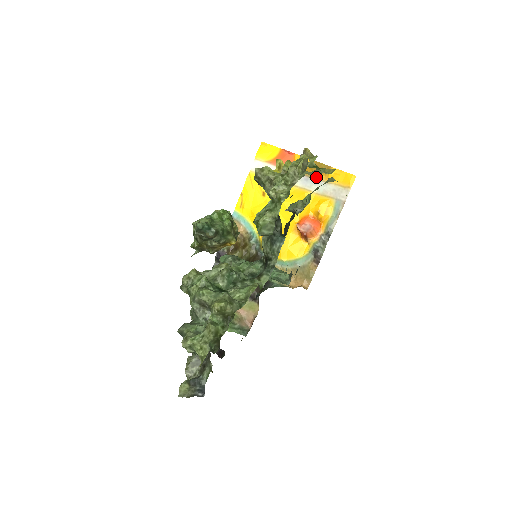
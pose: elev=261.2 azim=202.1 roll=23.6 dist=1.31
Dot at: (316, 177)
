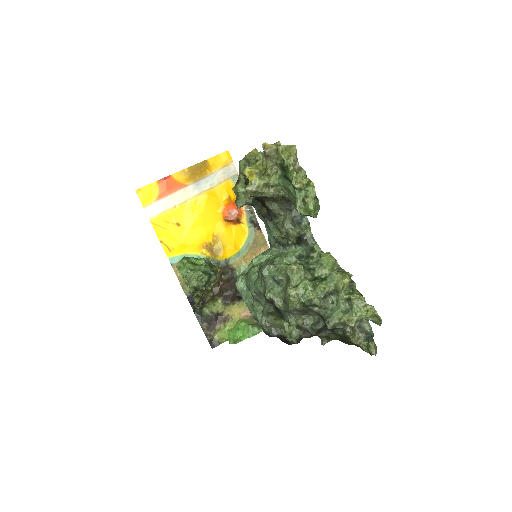
Dot at: (203, 176)
